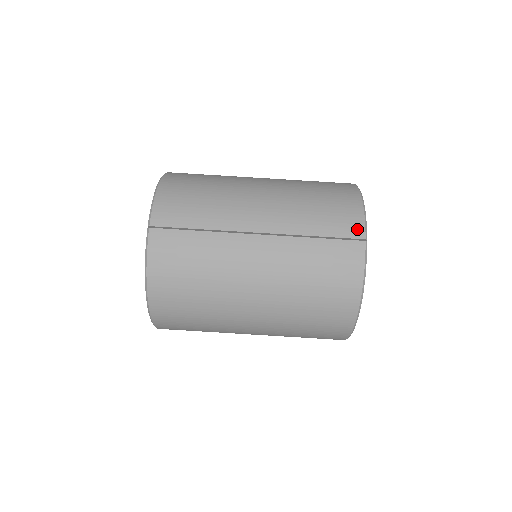
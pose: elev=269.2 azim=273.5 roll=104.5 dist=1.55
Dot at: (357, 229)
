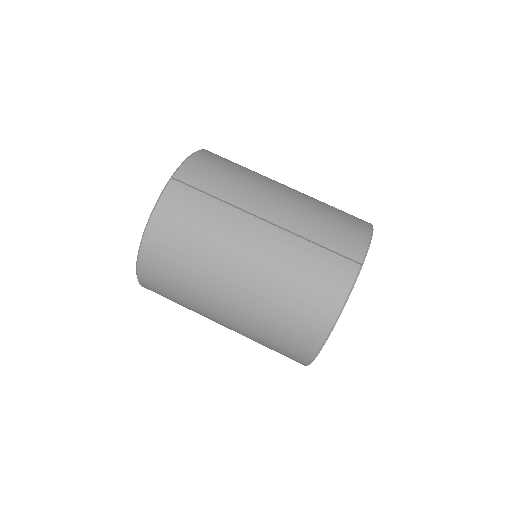
Dot at: (357, 252)
